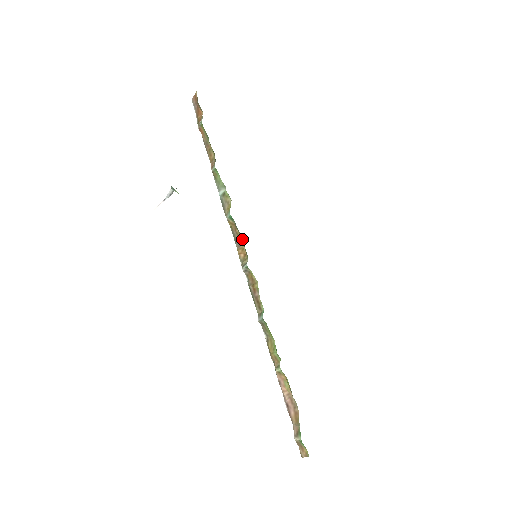
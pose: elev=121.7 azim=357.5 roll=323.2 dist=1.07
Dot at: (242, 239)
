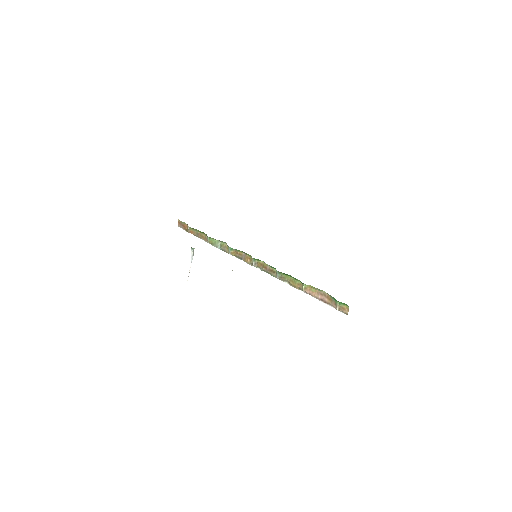
Dot at: (243, 253)
